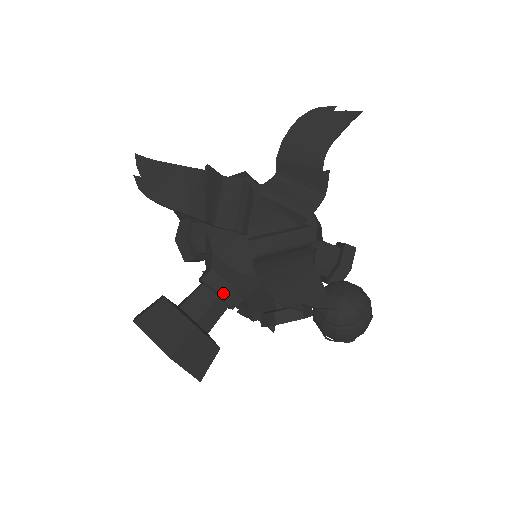
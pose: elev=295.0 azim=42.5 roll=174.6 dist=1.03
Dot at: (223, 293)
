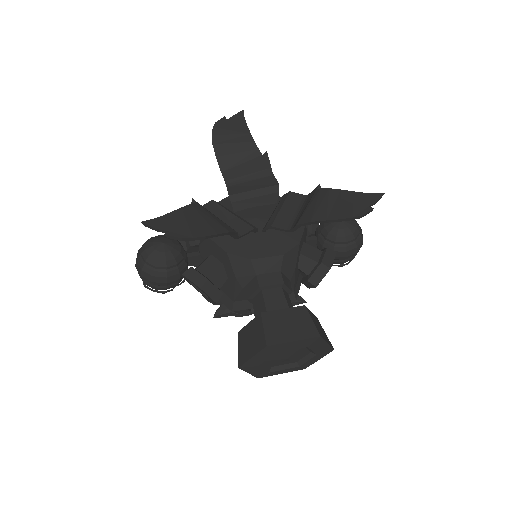
Dot at: (283, 280)
